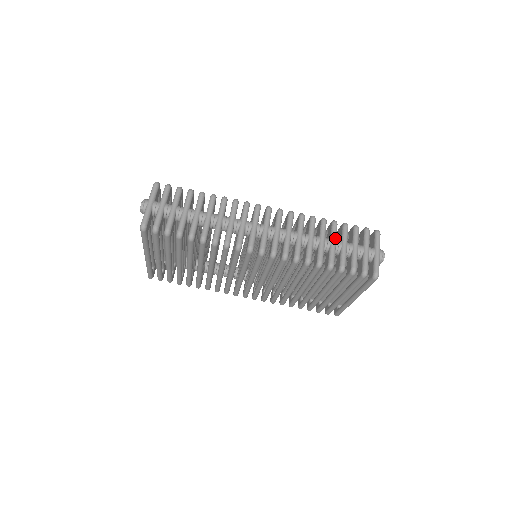
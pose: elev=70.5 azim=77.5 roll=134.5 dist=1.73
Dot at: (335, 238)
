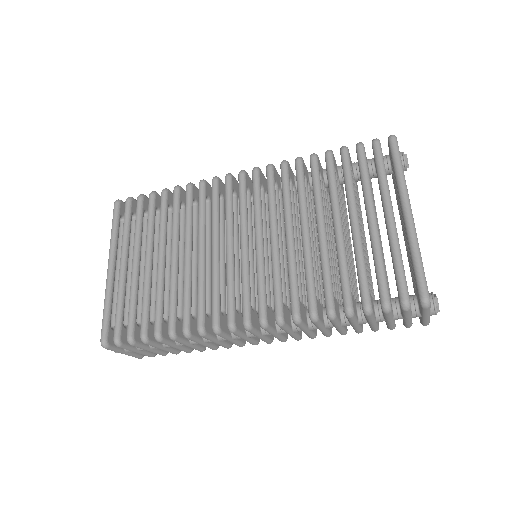
Dot at: (355, 324)
